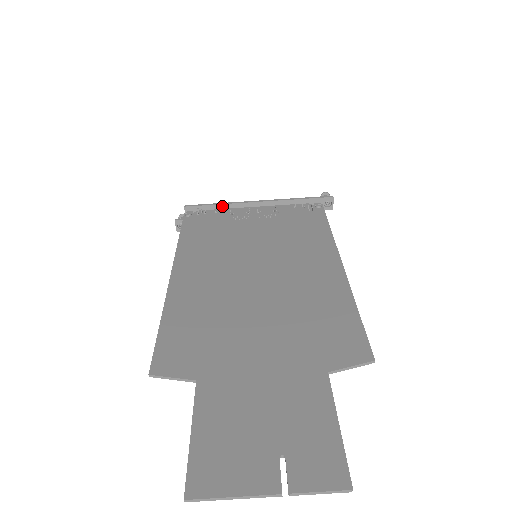
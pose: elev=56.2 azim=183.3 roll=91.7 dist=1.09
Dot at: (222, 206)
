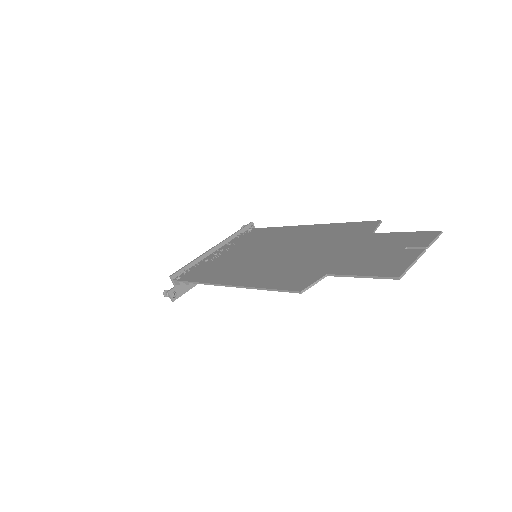
Dot at: (194, 262)
